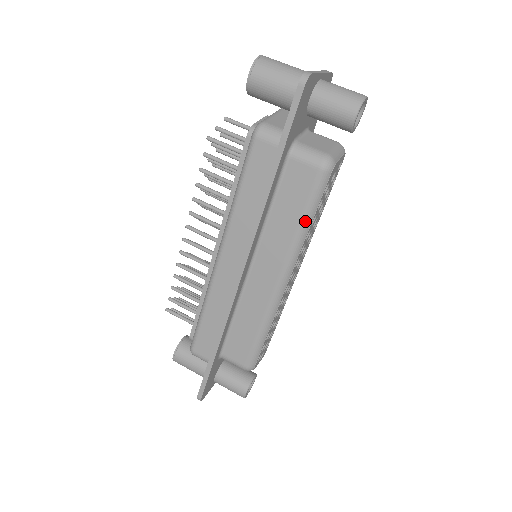
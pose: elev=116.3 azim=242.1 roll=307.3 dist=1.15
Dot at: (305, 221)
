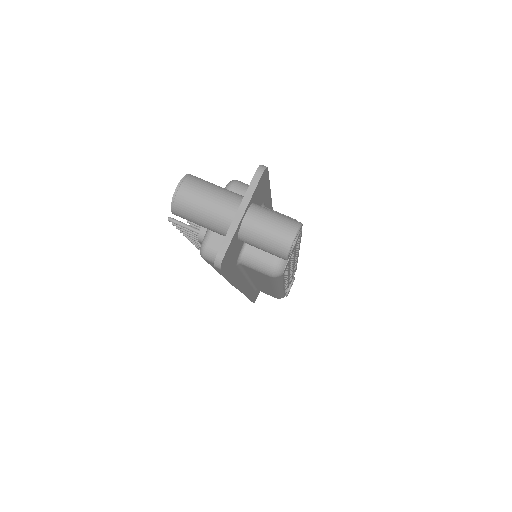
Dot at: (276, 284)
